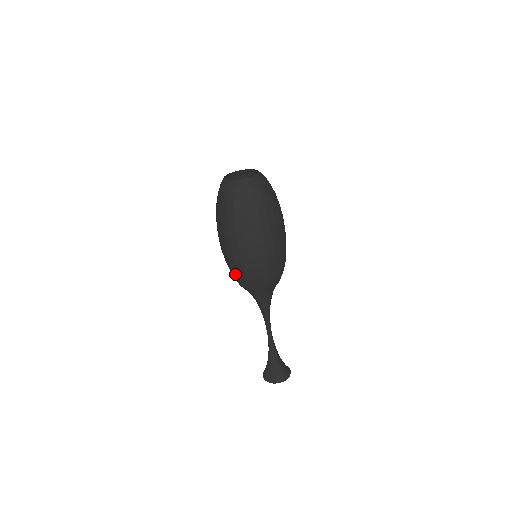
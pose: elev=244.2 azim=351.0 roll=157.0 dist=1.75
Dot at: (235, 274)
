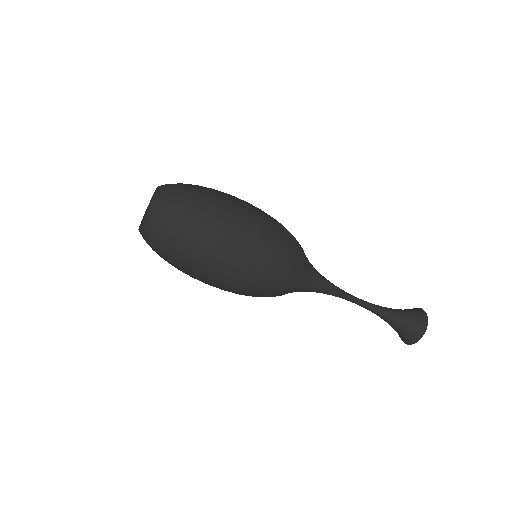
Dot at: (265, 285)
